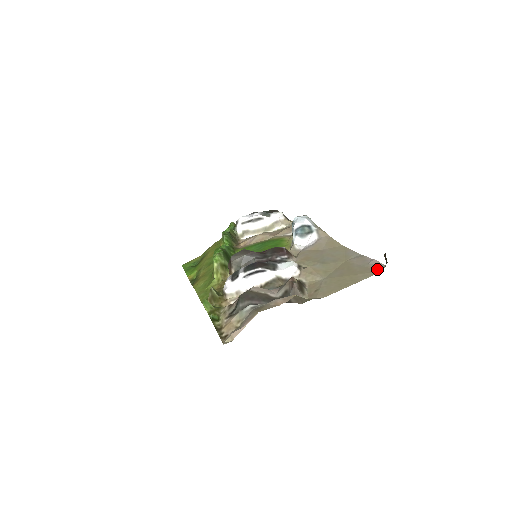
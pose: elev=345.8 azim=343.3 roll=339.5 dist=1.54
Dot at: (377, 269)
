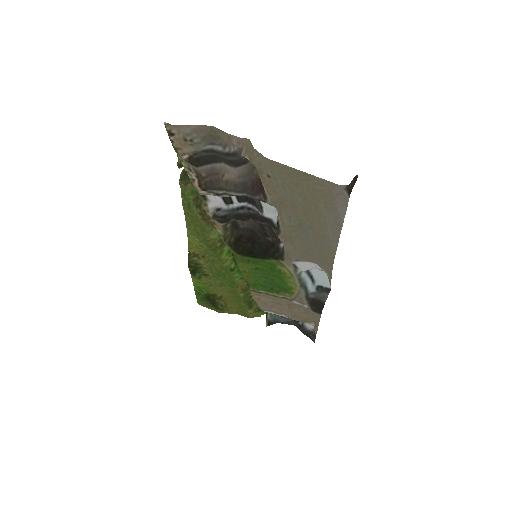
Dot at: (338, 192)
